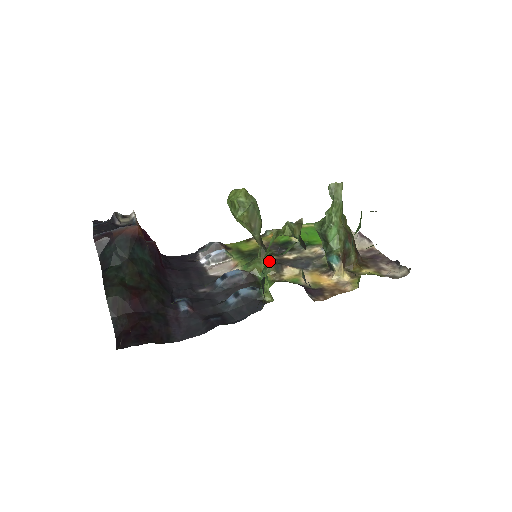
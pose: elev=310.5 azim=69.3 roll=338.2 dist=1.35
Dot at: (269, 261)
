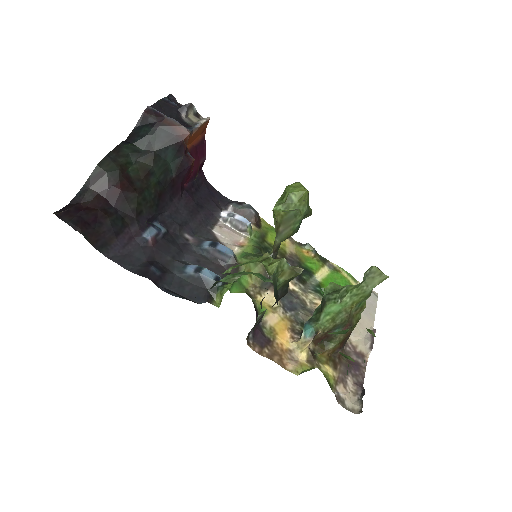
Dot at: (243, 273)
